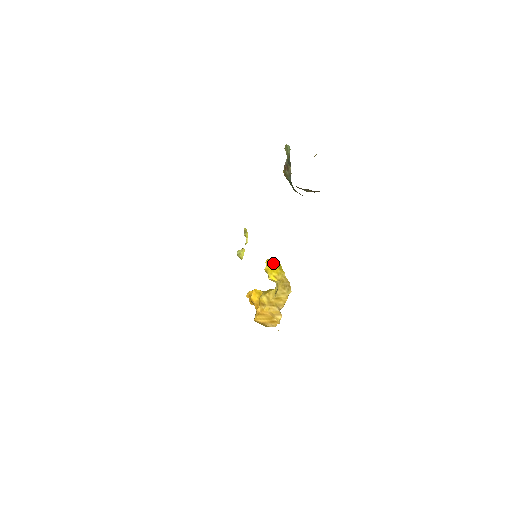
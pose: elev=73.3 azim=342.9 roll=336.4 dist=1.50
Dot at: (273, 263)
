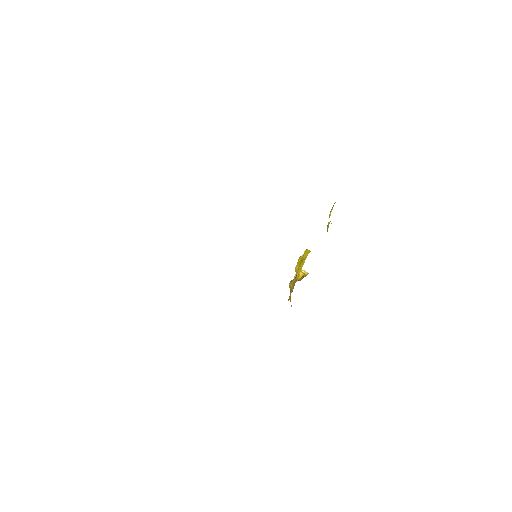
Dot at: (303, 256)
